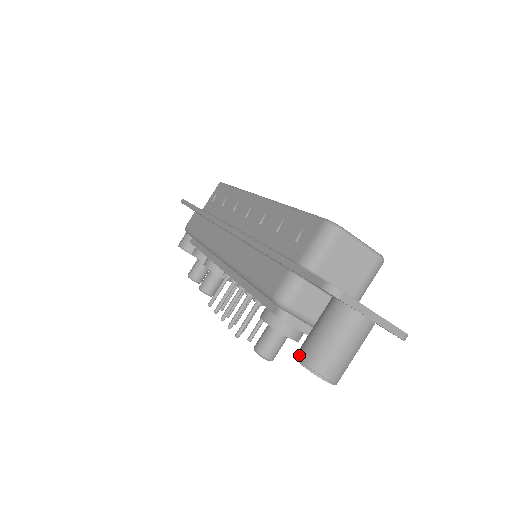
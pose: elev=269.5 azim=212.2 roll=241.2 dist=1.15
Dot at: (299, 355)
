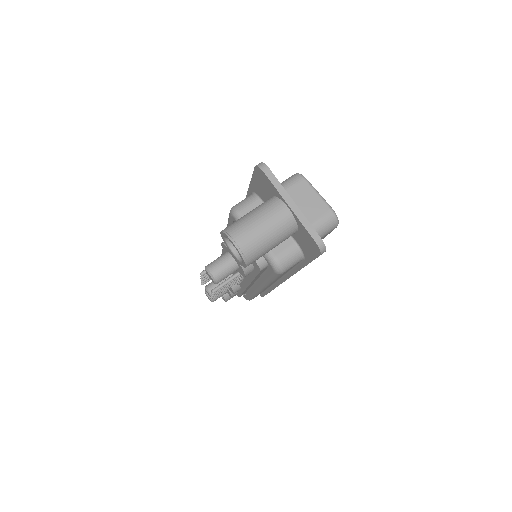
Dot at: occluded
